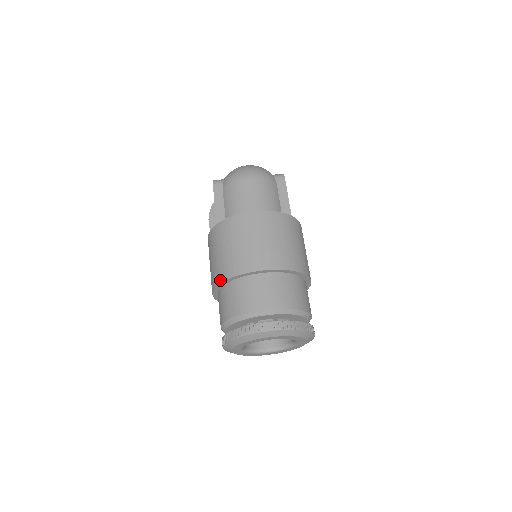
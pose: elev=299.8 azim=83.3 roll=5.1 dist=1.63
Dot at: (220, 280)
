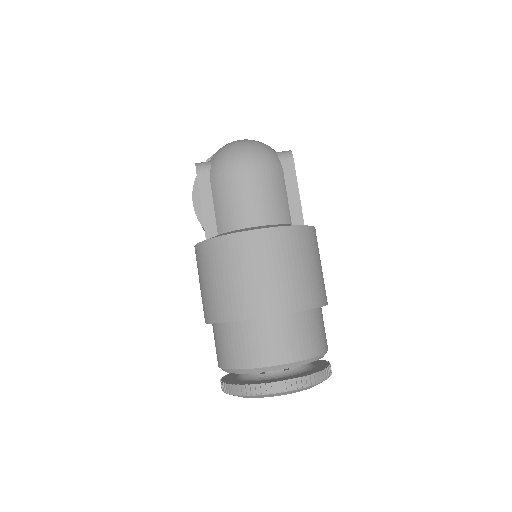
Dot at: (215, 319)
